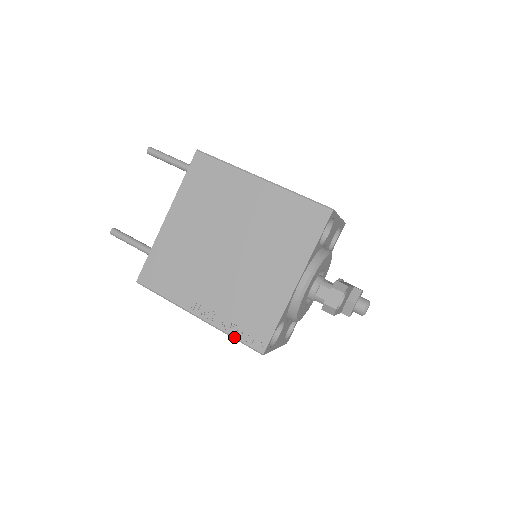
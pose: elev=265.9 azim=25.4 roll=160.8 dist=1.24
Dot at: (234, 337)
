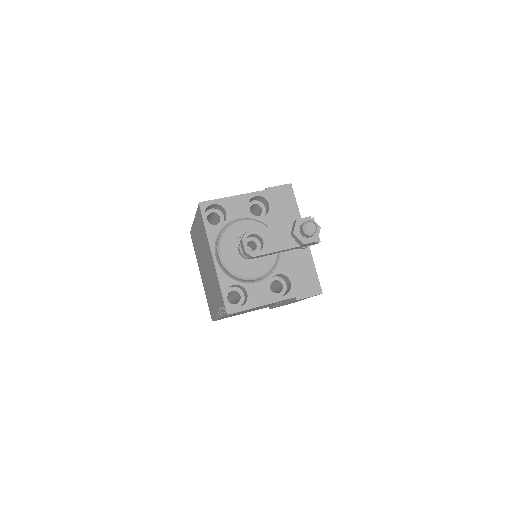
Dot at: (223, 315)
